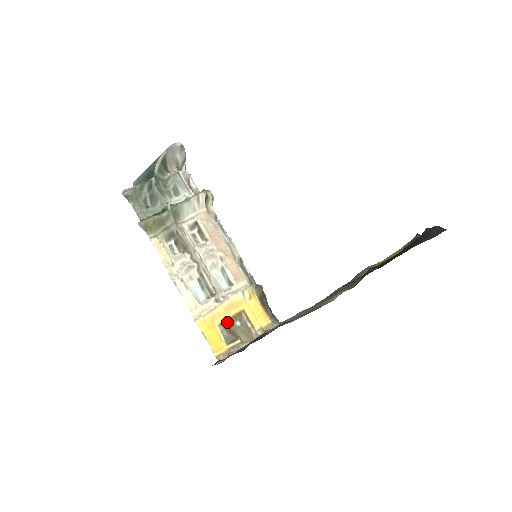
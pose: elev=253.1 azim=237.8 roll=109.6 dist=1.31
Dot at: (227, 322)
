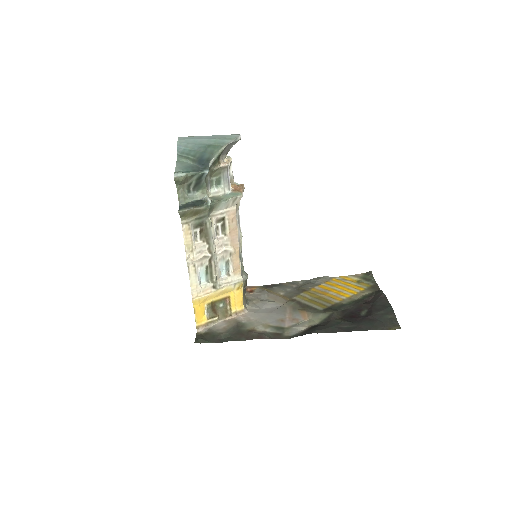
Dot at: (214, 303)
